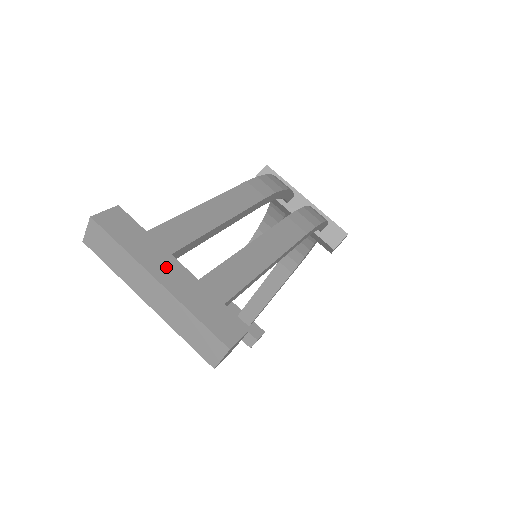
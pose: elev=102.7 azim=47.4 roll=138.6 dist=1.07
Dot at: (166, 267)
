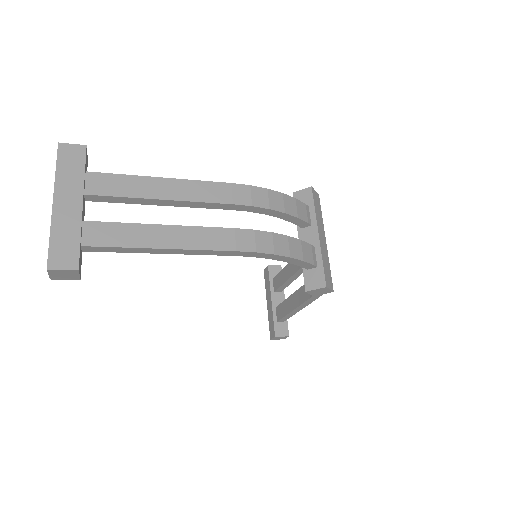
Dot at: (69, 198)
